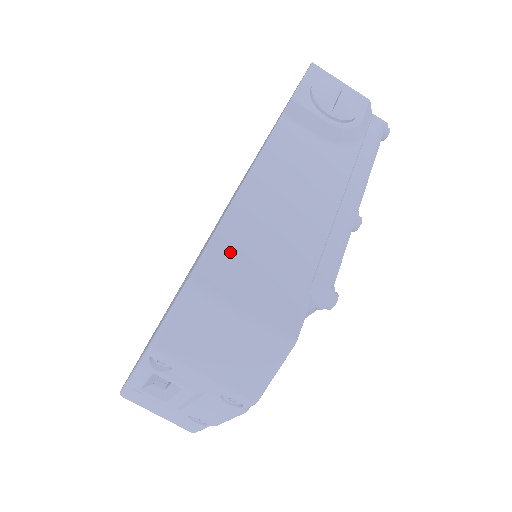
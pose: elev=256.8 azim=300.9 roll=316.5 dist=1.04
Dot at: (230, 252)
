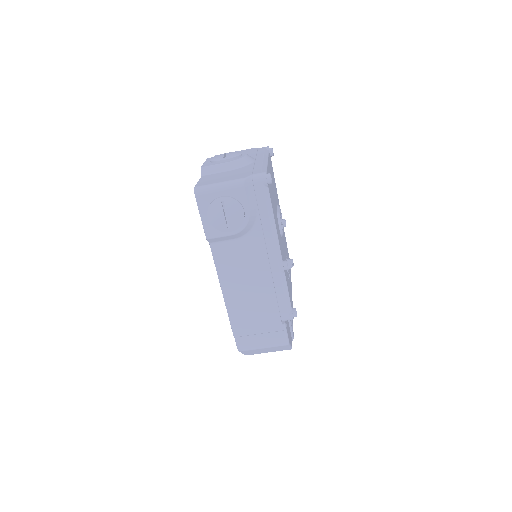
Dot at: (243, 332)
